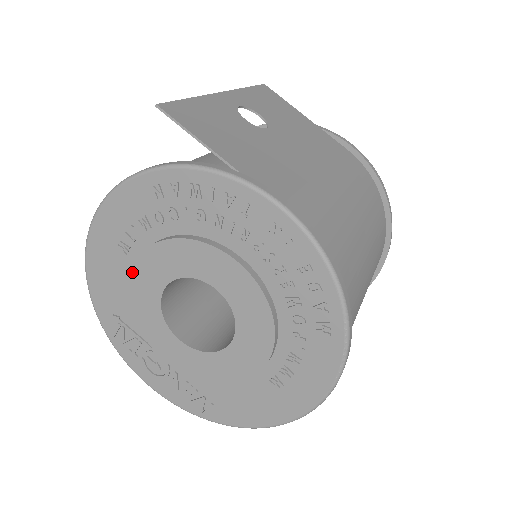
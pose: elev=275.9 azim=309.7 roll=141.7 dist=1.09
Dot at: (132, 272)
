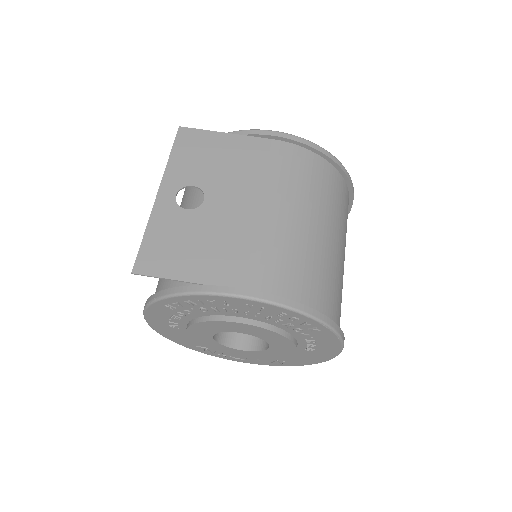
Dot at: (189, 336)
